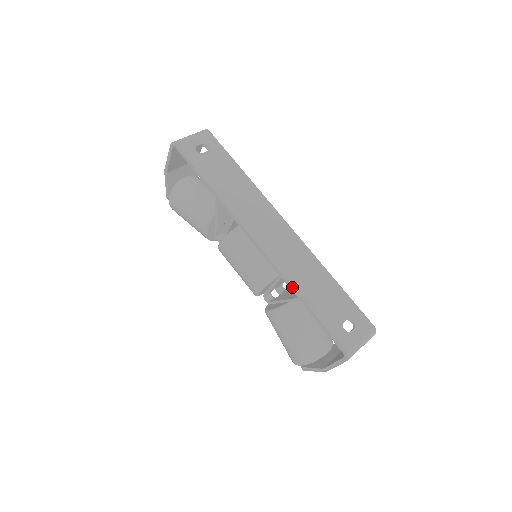
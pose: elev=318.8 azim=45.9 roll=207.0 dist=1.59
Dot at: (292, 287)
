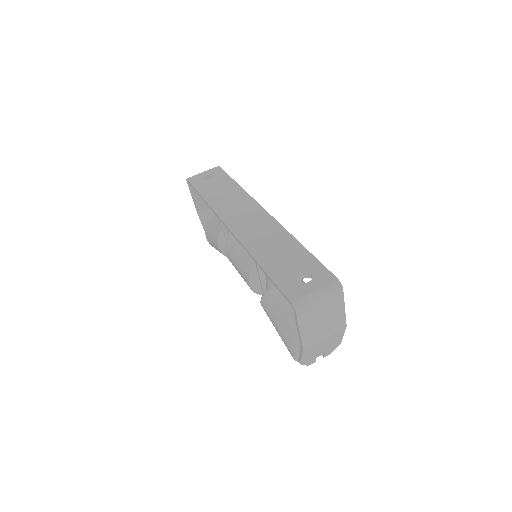
Dot at: (250, 254)
